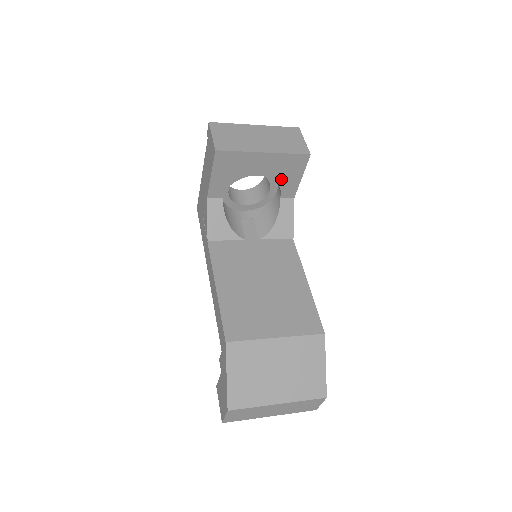
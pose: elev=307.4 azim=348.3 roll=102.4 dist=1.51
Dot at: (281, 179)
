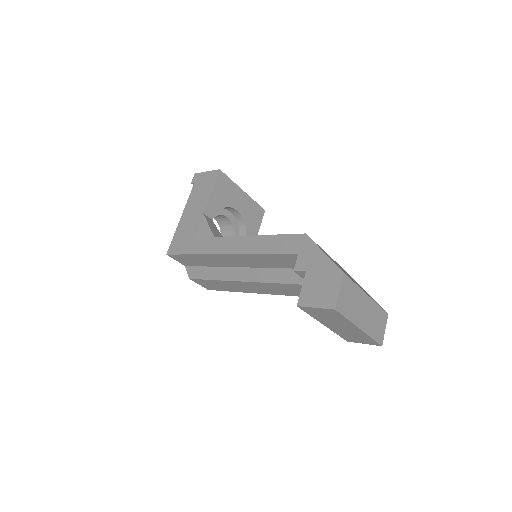
Dot at: (248, 224)
